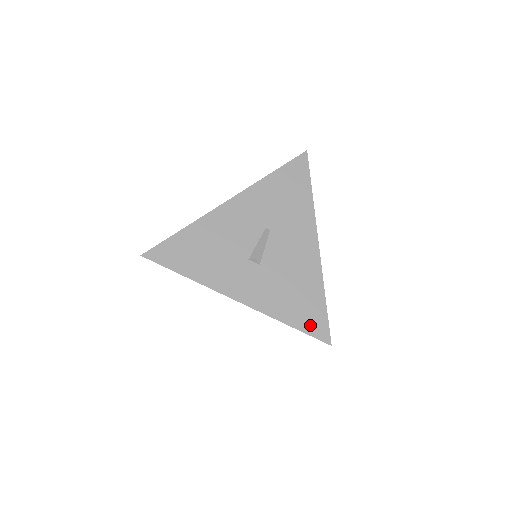
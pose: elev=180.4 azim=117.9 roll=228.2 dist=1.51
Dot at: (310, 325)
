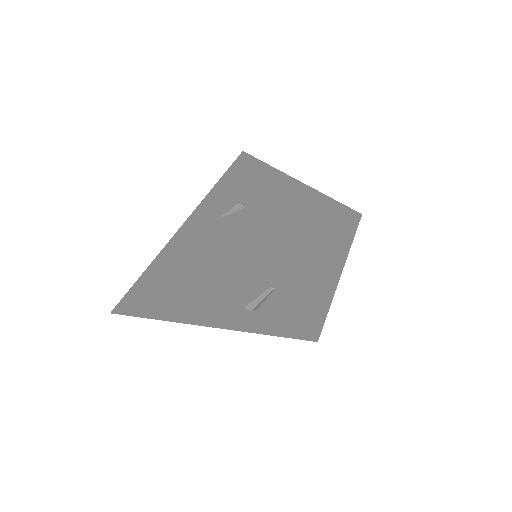
Dot at: (301, 335)
